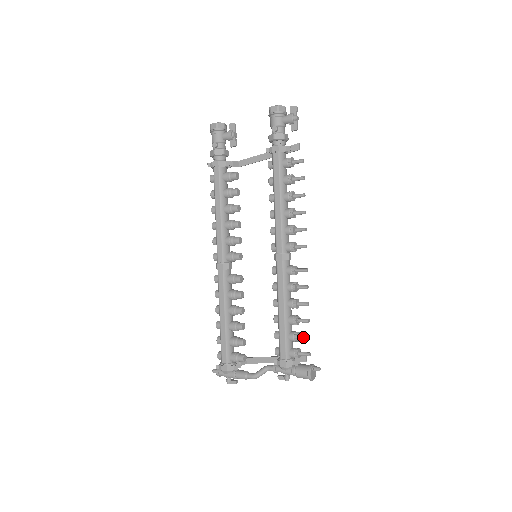
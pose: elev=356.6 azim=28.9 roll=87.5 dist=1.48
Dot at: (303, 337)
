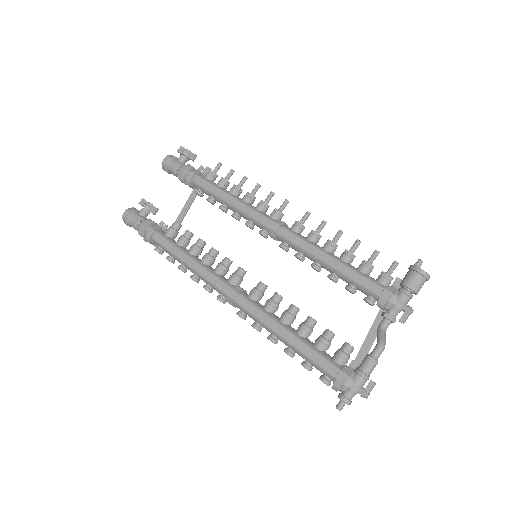
Dot at: (372, 257)
